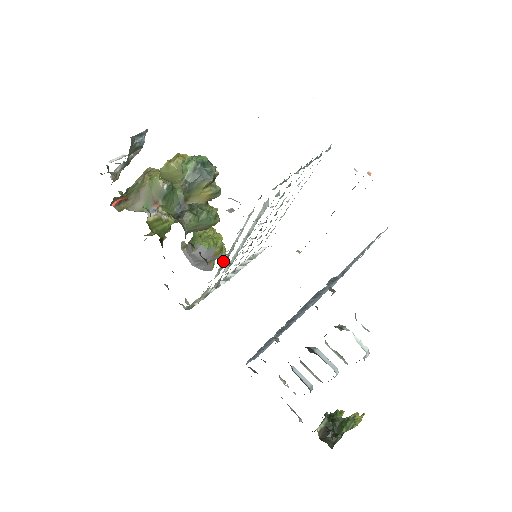
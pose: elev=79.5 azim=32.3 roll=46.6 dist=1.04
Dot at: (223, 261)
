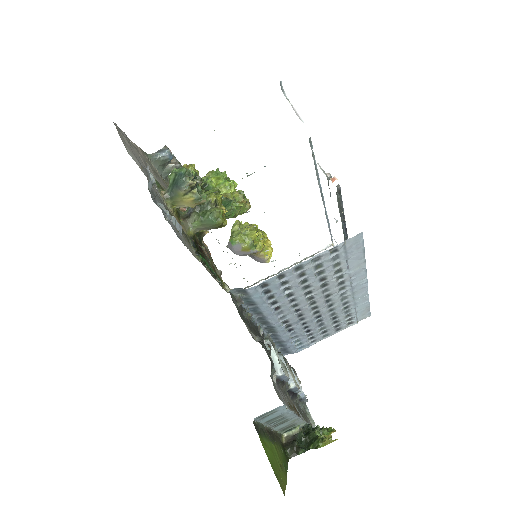
Dot at: occluded
